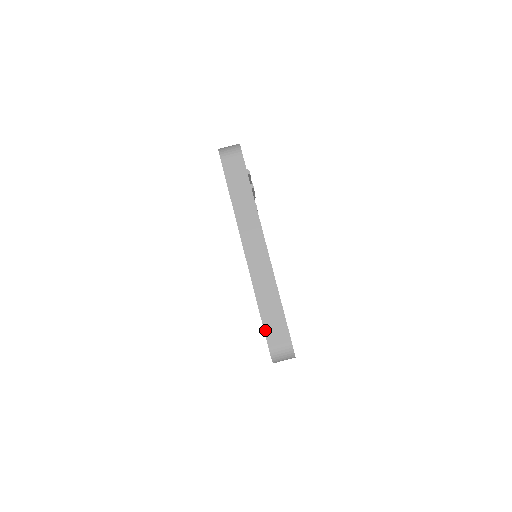
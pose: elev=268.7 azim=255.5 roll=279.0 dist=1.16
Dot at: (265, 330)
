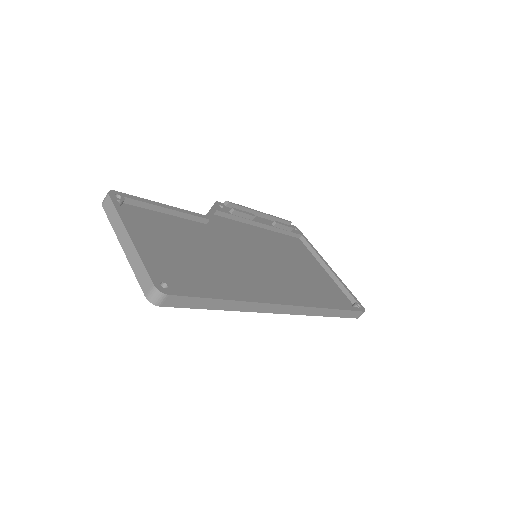
Dot at: (141, 287)
